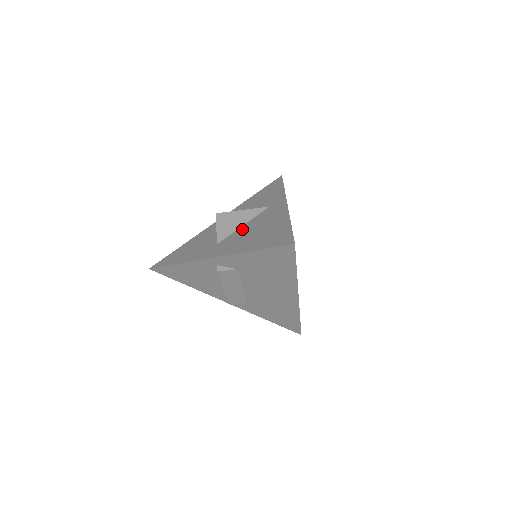
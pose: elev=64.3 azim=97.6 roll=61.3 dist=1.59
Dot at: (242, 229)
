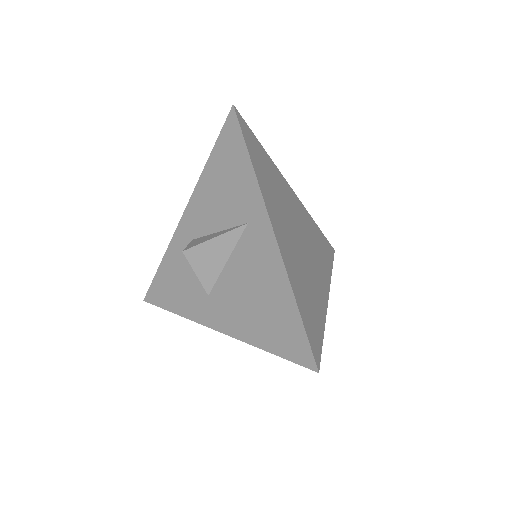
Dot at: (229, 274)
